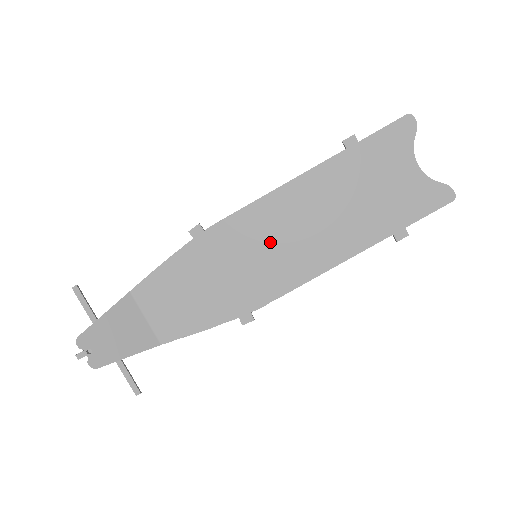
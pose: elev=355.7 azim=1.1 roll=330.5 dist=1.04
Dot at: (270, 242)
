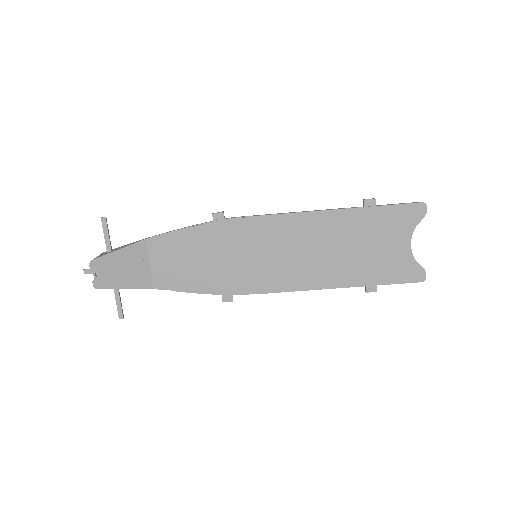
Dot at: (272, 250)
